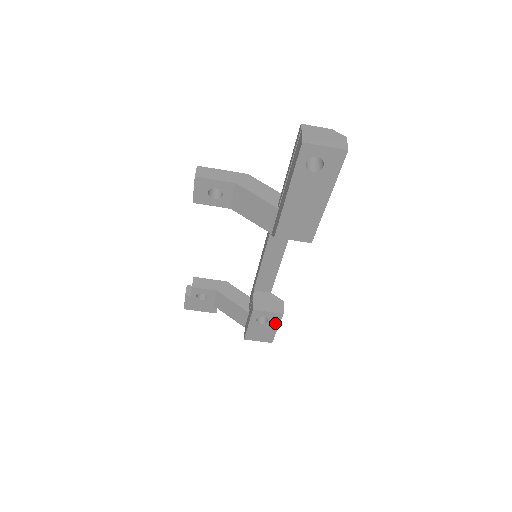
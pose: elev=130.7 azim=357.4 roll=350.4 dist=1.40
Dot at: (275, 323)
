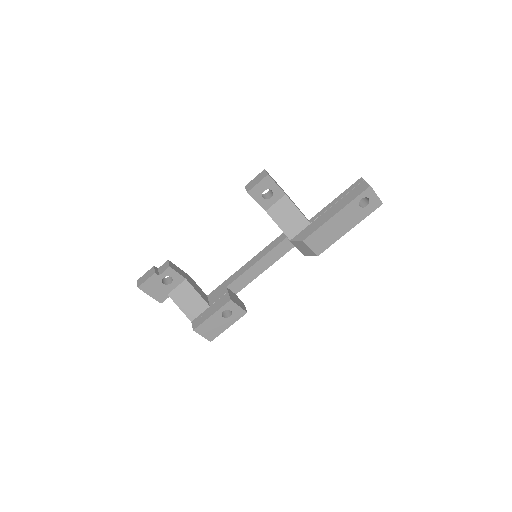
Dot at: (233, 320)
